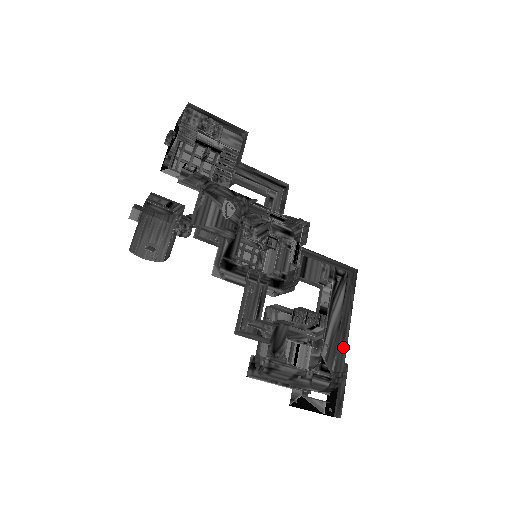
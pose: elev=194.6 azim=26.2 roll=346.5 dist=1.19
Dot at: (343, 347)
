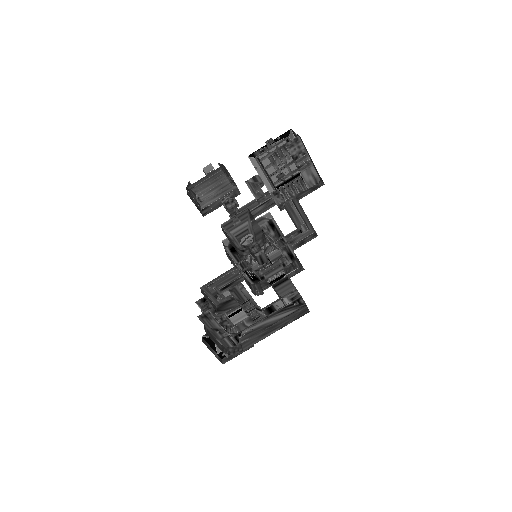
Dot at: (257, 339)
